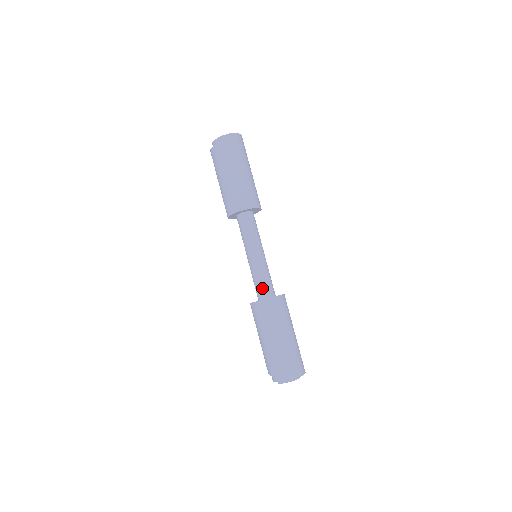
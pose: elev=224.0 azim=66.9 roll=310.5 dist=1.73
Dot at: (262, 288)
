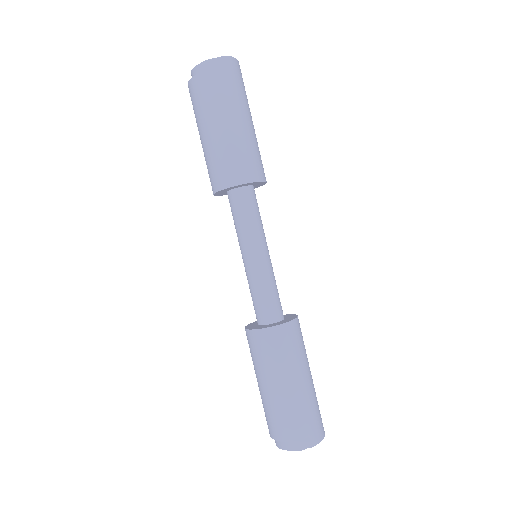
Dot at: (266, 307)
